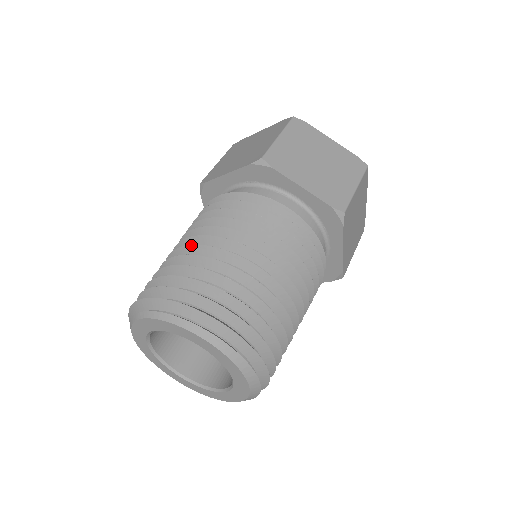
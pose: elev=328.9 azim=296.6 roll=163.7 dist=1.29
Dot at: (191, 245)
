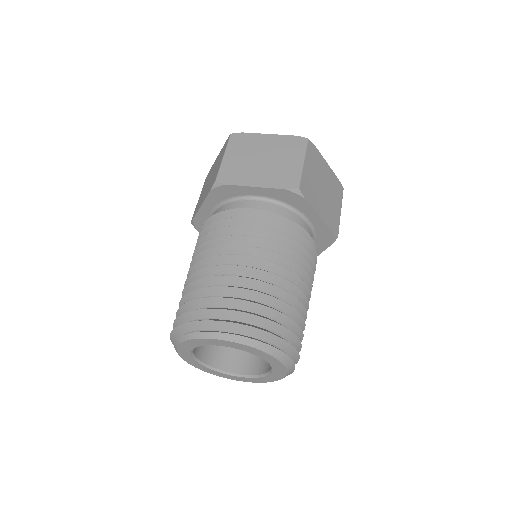
Dot at: (191, 274)
